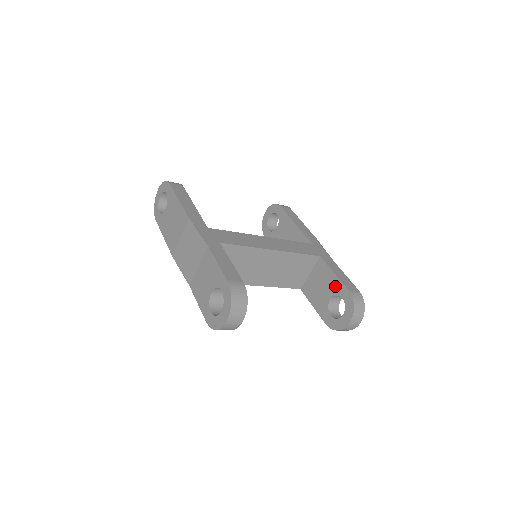
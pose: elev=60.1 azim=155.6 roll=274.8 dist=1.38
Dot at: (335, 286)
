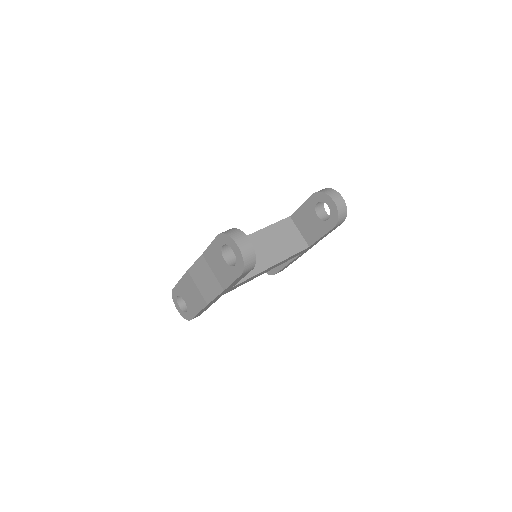
Dot at: (309, 207)
